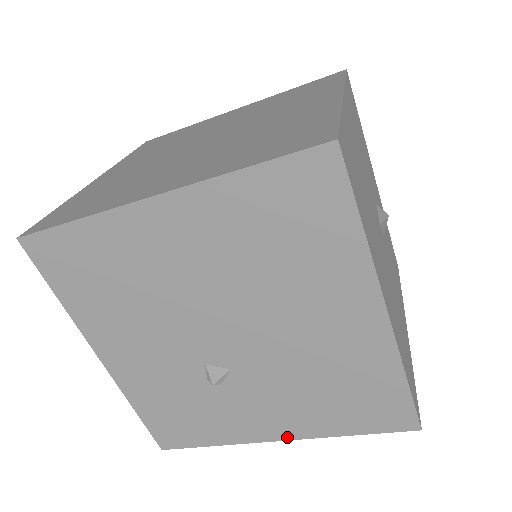
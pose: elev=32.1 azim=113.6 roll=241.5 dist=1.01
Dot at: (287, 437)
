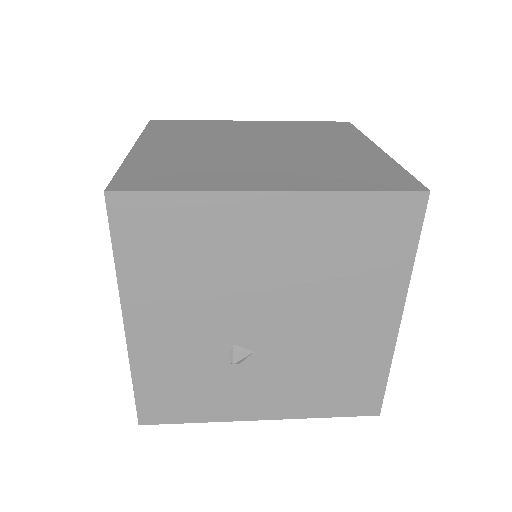
Dot at: (272, 417)
